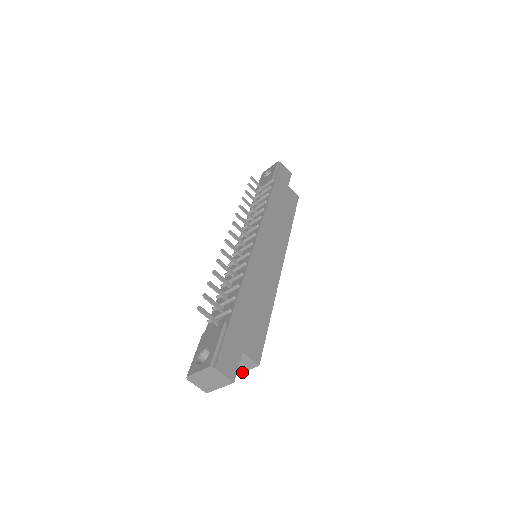
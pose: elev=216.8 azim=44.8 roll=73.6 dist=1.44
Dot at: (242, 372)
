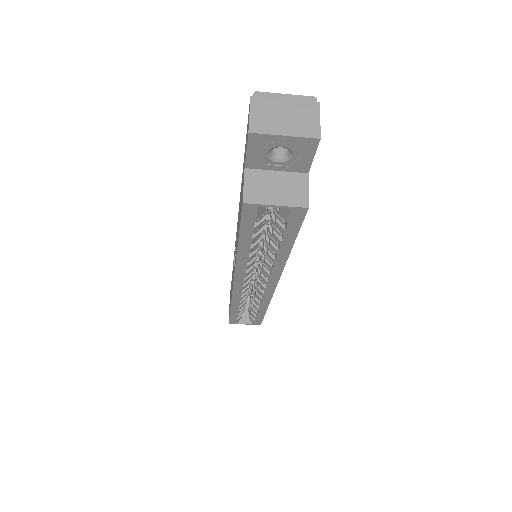
Dot at: (268, 204)
